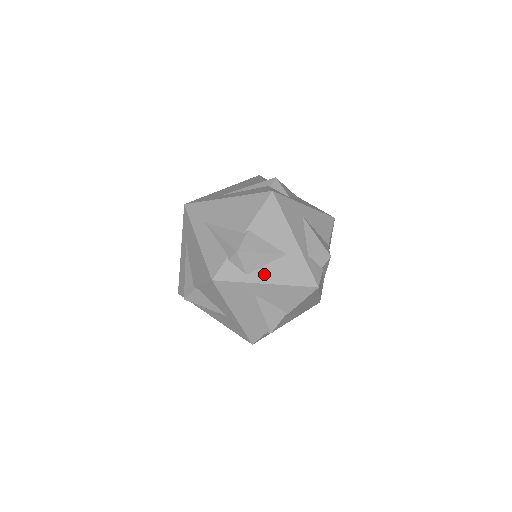
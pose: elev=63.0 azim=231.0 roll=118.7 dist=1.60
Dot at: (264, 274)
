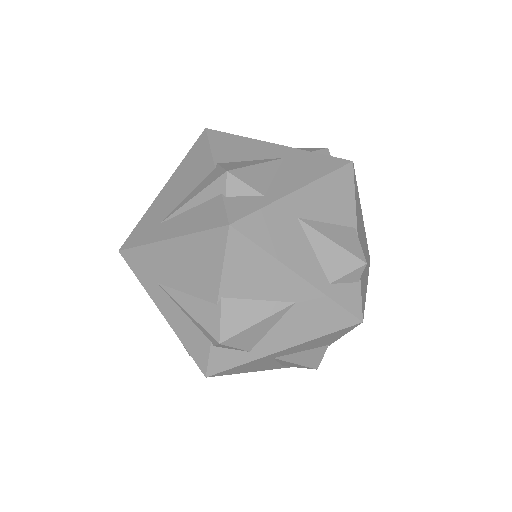
Dot at: (274, 340)
